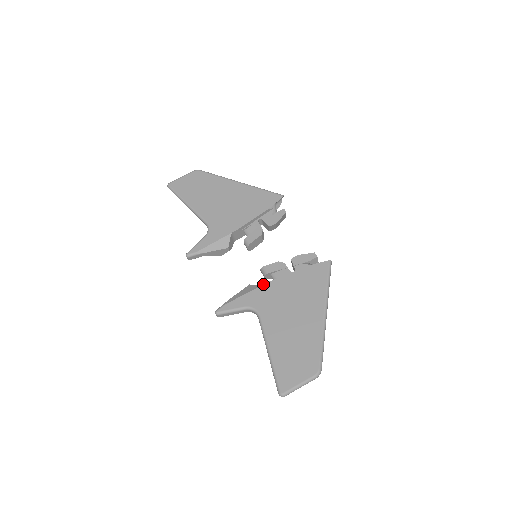
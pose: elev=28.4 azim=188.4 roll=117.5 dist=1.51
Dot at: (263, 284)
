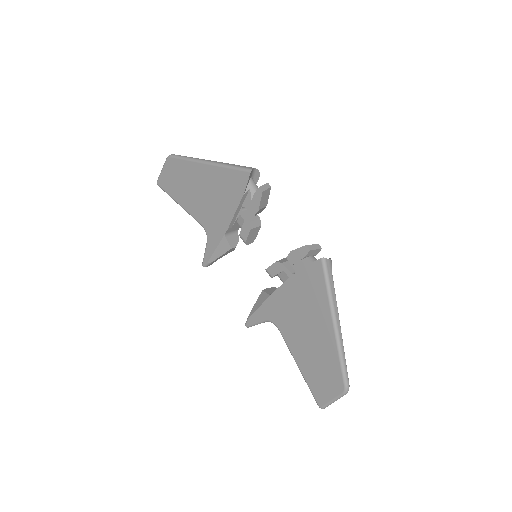
Dot at: (270, 294)
